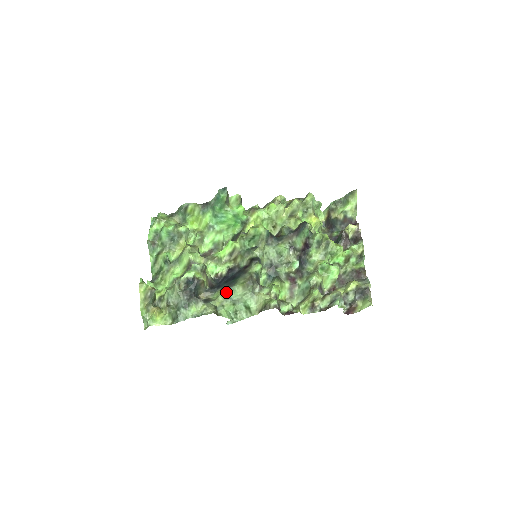
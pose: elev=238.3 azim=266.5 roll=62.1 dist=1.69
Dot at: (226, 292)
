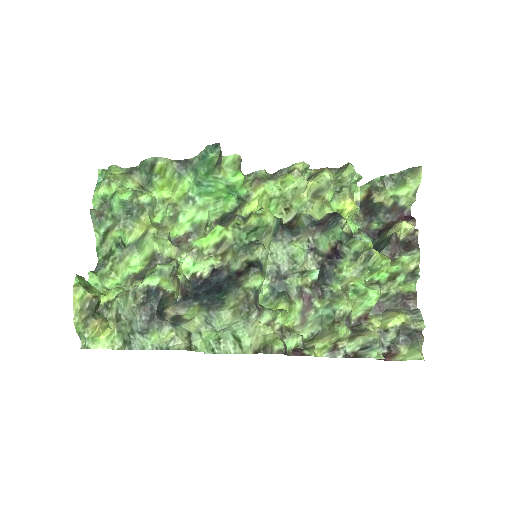
Dot at: (206, 316)
